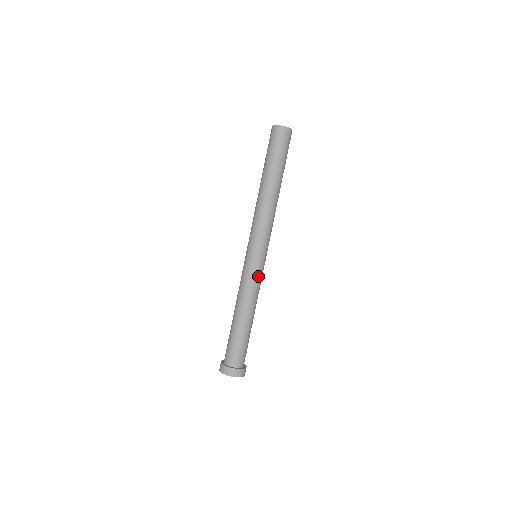
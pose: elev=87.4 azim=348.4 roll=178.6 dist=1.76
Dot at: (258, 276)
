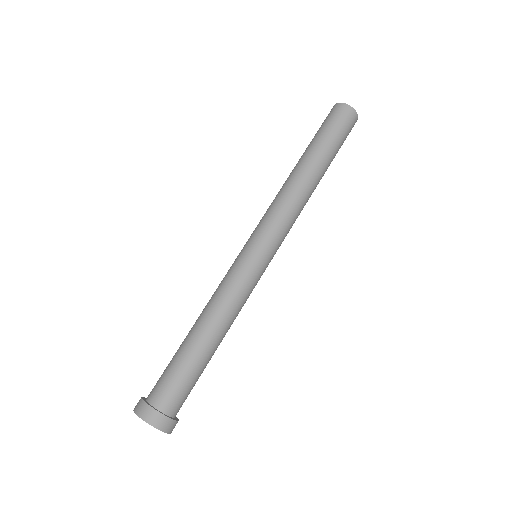
Dot at: (247, 279)
